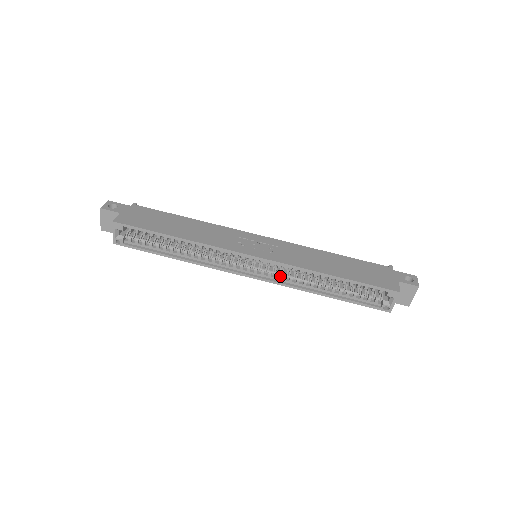
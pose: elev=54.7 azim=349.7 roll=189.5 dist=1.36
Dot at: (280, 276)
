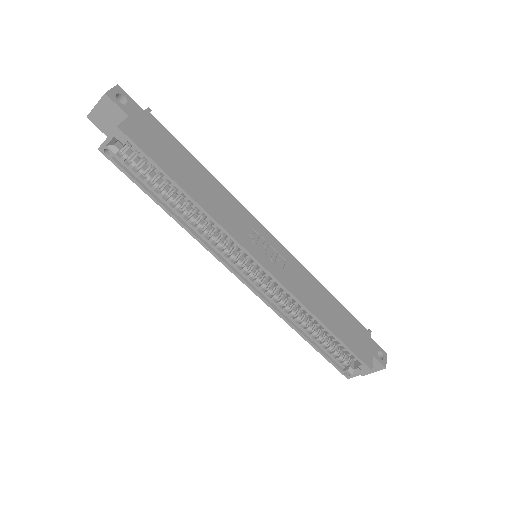
Dot at: (271, 294)
